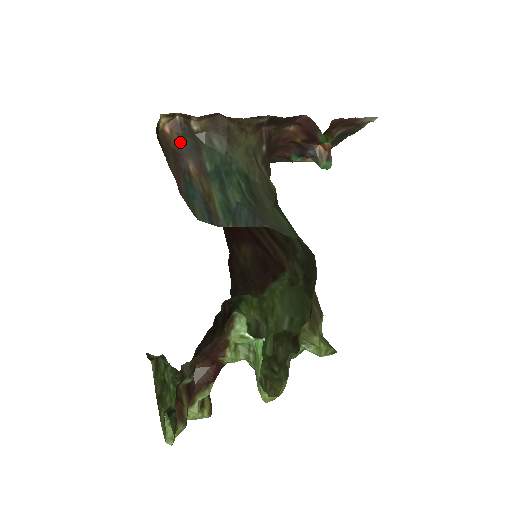
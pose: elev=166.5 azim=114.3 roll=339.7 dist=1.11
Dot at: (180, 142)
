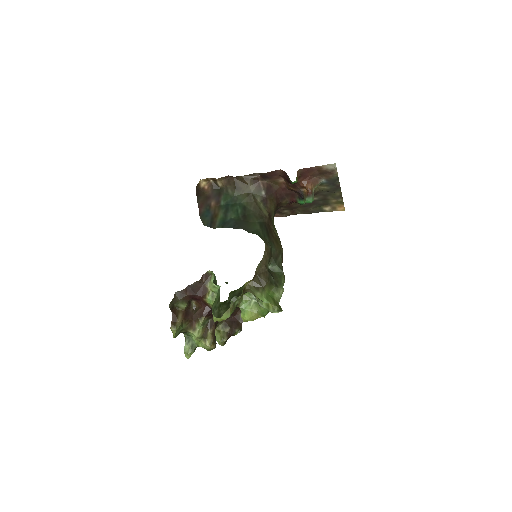
Dot at: (211, 192)
